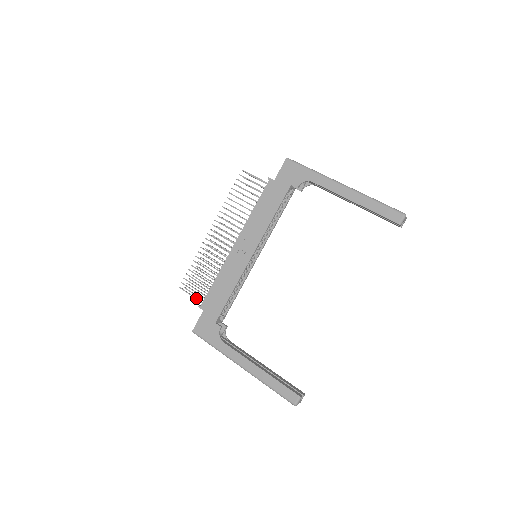
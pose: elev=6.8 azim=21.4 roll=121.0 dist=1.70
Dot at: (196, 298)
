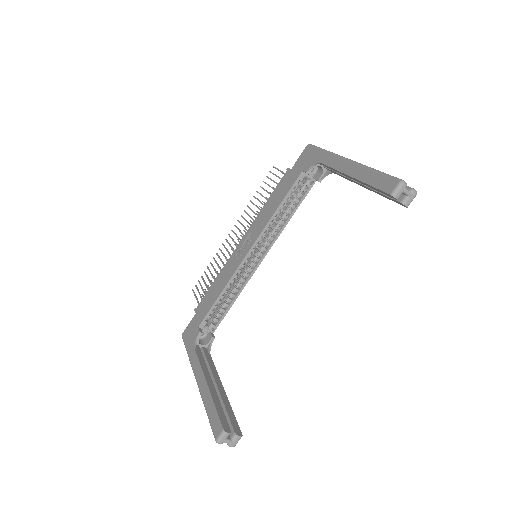
Dot at: (198, 301)
